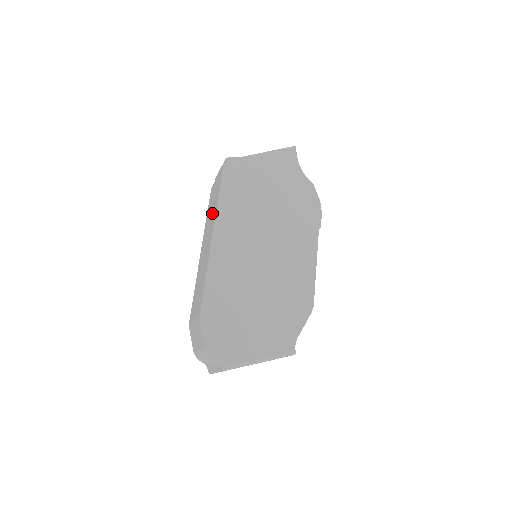
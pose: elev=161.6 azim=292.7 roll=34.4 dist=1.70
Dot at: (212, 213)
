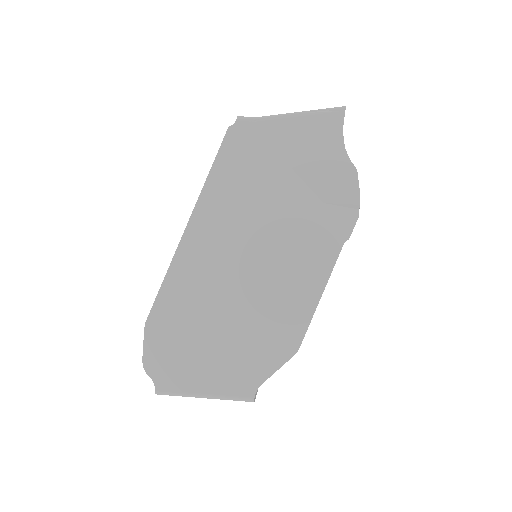
Dot at: occluded
